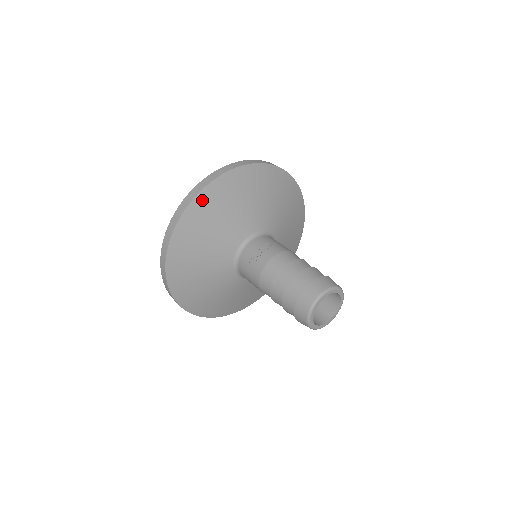
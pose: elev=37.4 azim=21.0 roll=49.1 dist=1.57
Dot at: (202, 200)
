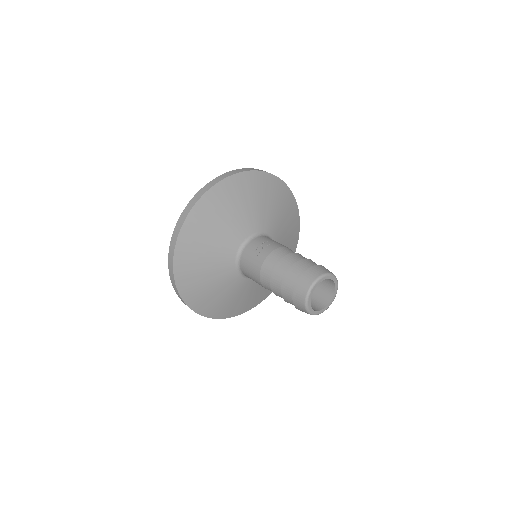
Dot at: (212, 196)
